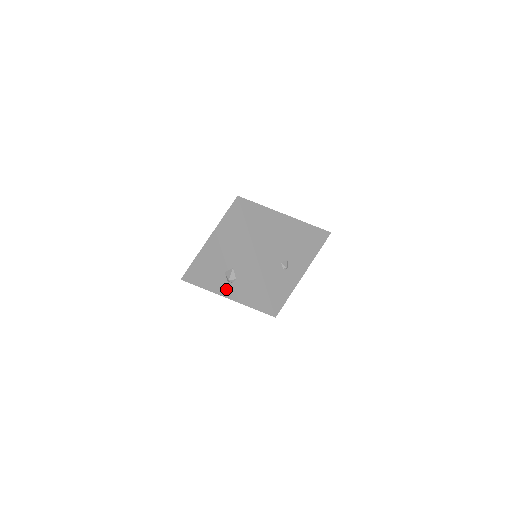
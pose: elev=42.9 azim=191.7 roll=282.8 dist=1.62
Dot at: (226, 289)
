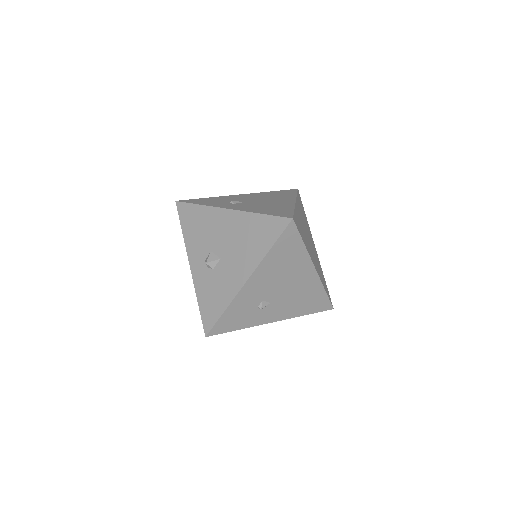
Dot at: (198, 263)
